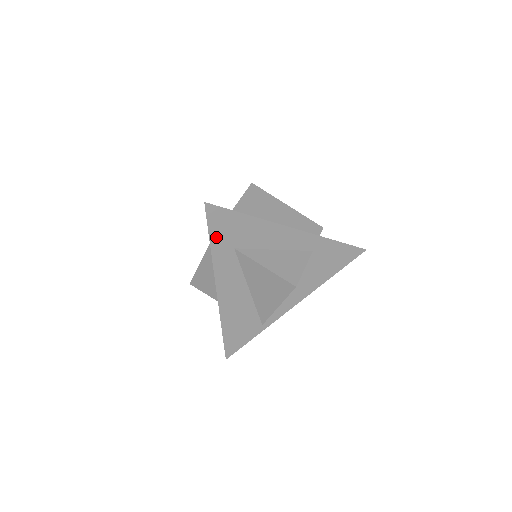
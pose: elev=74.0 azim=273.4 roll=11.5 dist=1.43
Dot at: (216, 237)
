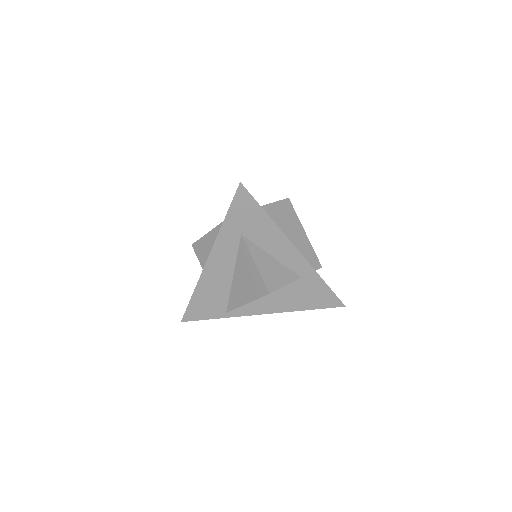
Dot at: (233, 215)
